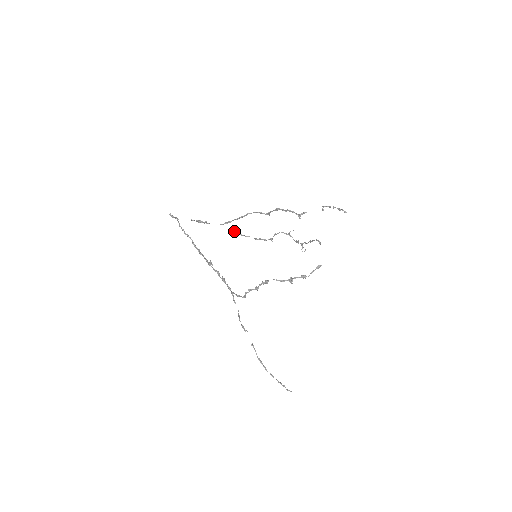
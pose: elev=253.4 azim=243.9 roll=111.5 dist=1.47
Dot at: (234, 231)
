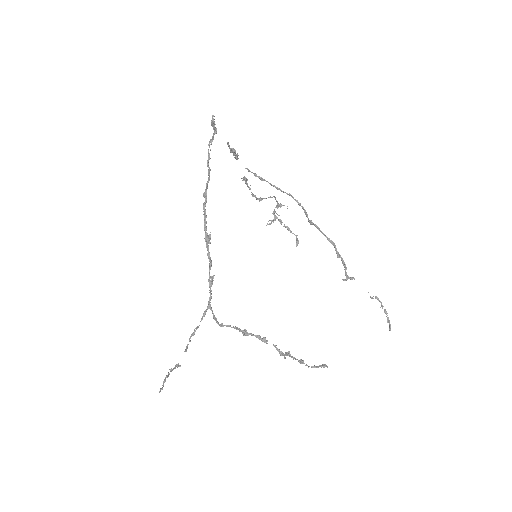
Dot at: (247, 179)
